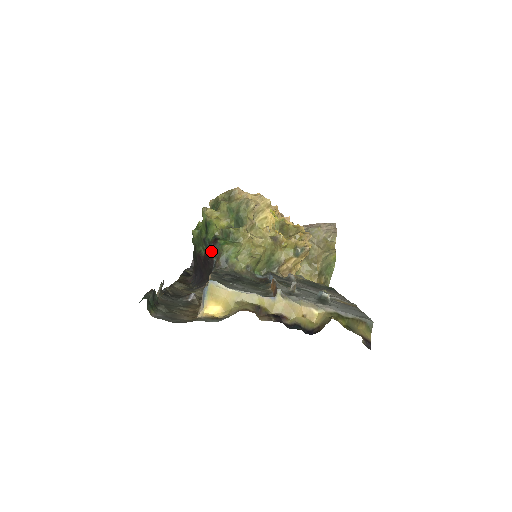
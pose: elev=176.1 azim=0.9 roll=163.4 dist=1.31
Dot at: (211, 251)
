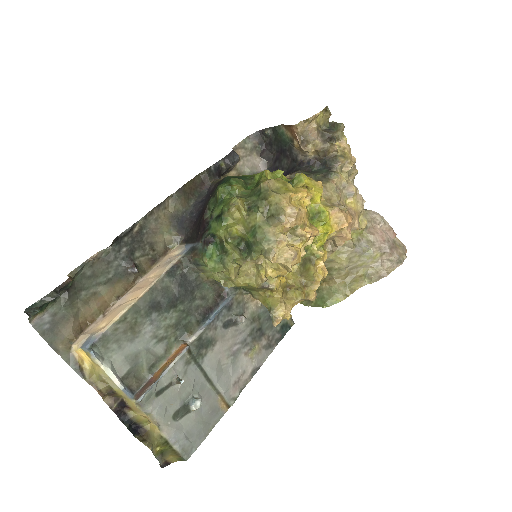
Dot at: (202, 237)
